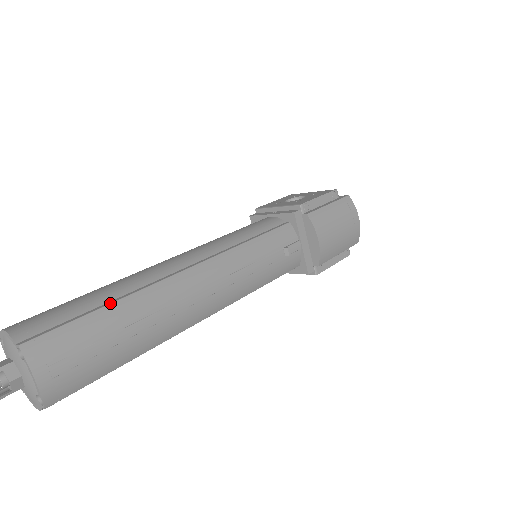
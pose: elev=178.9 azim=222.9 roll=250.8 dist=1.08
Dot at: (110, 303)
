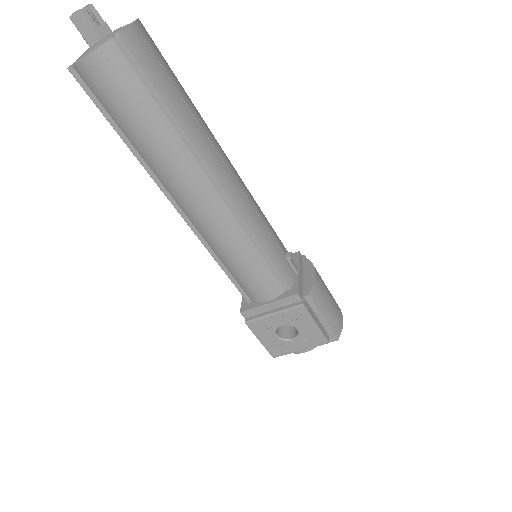
Dot at: occluded
